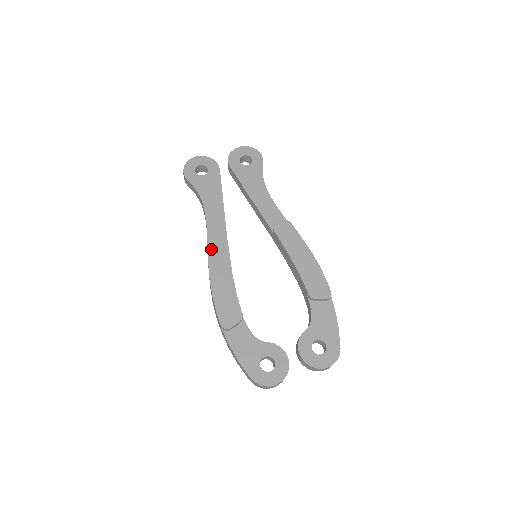
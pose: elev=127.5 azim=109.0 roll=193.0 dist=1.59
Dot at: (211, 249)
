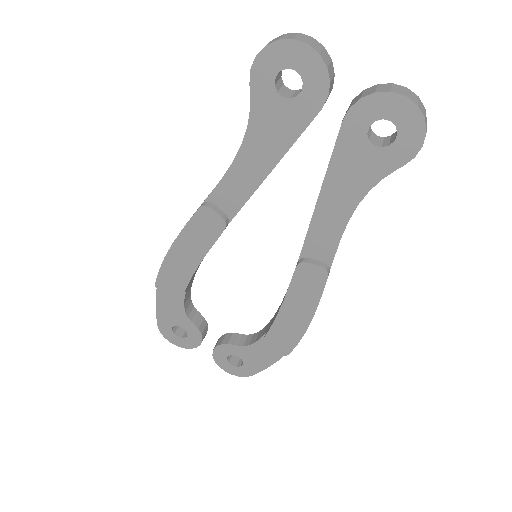
Dot at: (199, 217)
